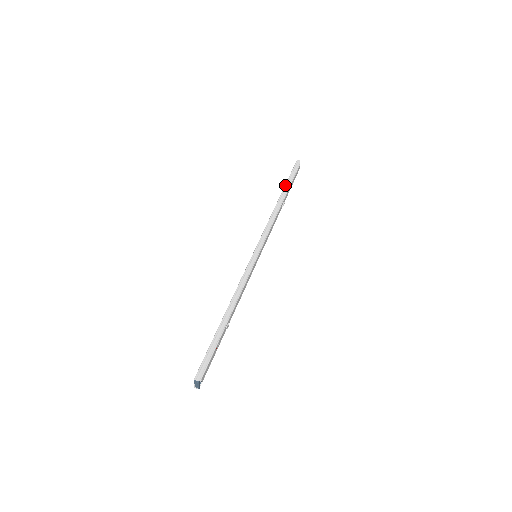
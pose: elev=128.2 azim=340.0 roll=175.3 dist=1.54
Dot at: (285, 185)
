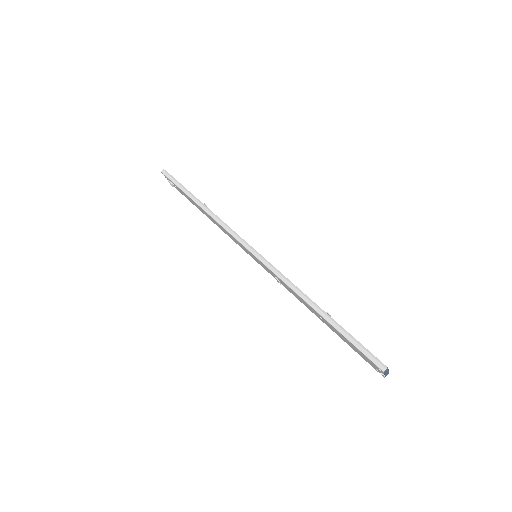
Dot at: (186, 195)
